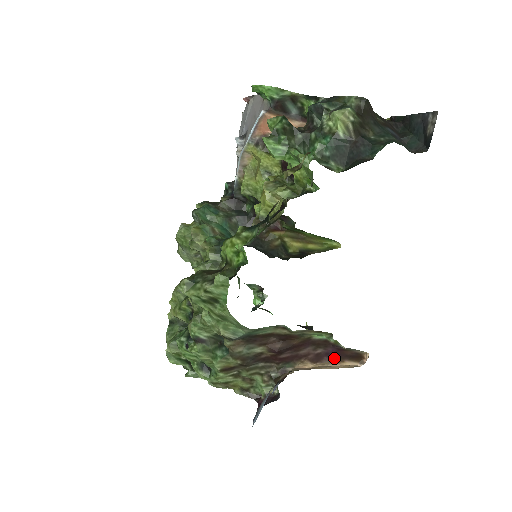
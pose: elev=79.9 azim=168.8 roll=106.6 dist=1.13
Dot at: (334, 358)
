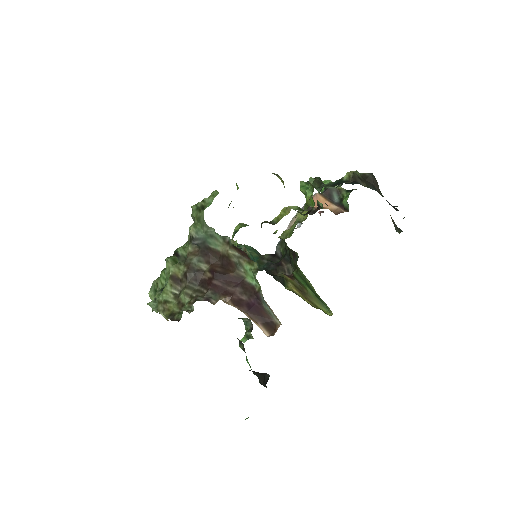
Dot at: (251, 312)
